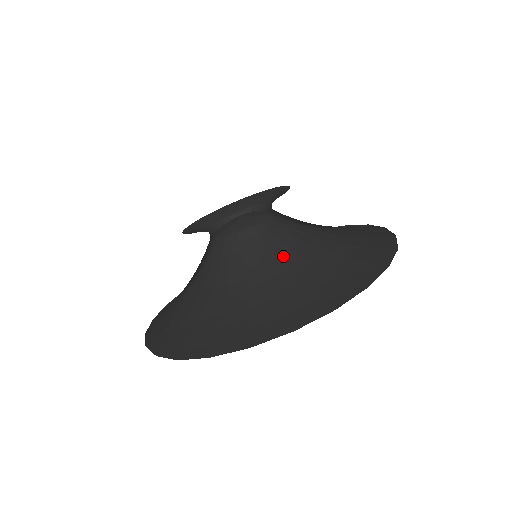
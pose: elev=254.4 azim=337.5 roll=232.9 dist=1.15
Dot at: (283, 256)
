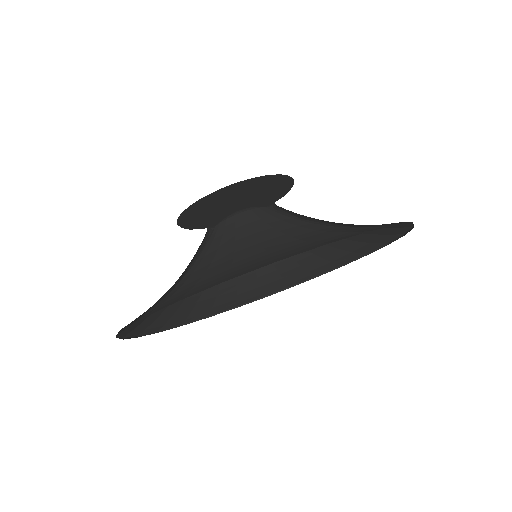
Dot at: (308, 221)
